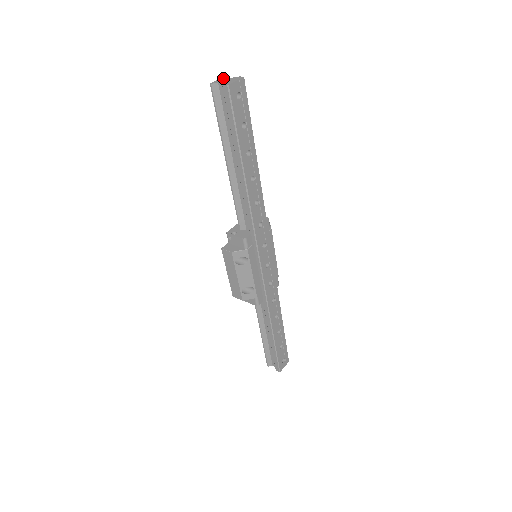
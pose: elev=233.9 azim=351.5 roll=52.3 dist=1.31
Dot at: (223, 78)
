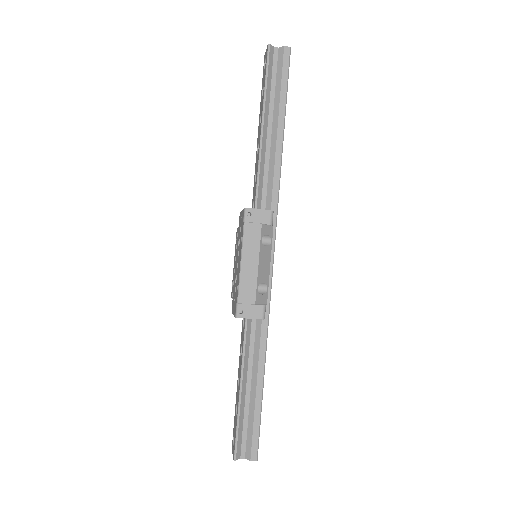
Dot at: occluded
